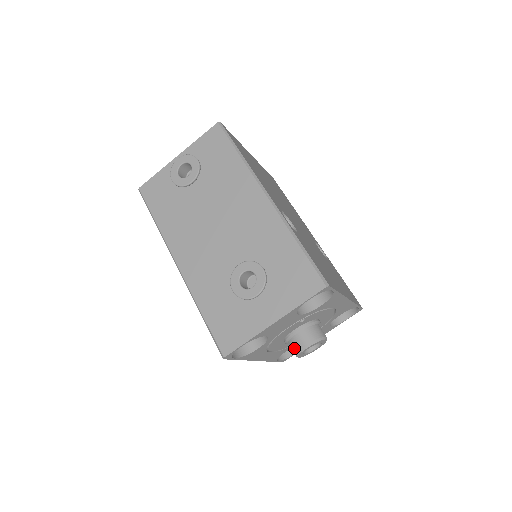
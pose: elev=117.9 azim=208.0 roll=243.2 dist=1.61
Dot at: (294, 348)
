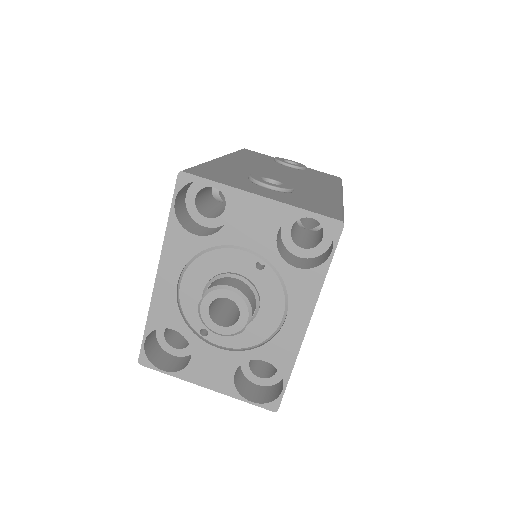
Dot at: (215, 283)
